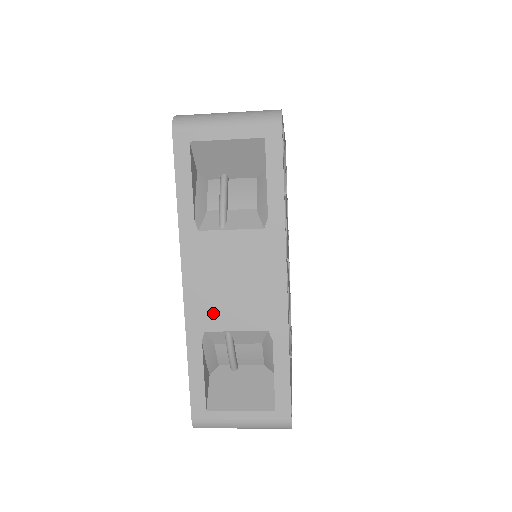
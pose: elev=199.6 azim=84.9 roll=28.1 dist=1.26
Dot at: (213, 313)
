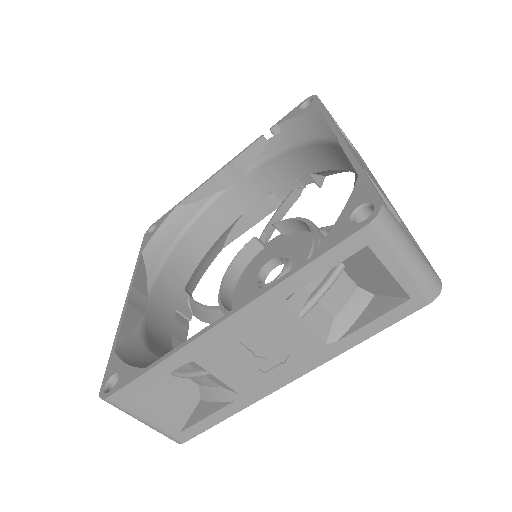
Dot at: (363, 166)
